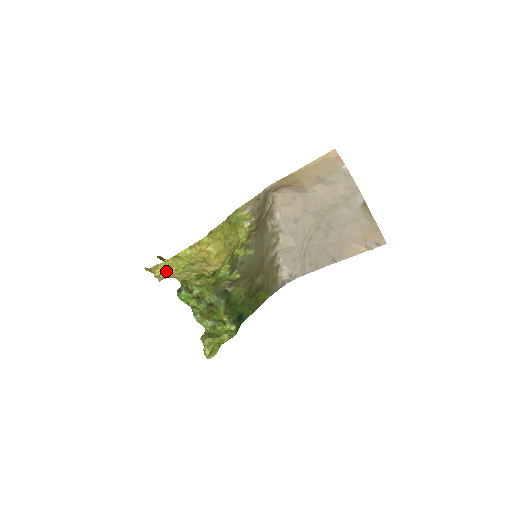
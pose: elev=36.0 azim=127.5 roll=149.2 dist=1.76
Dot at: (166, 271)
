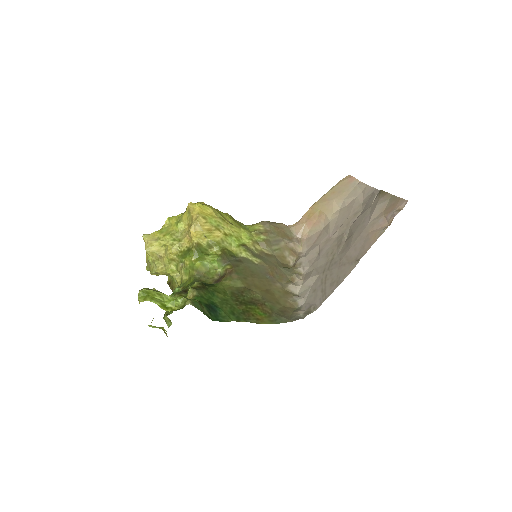
Dot at: (156, 238)
